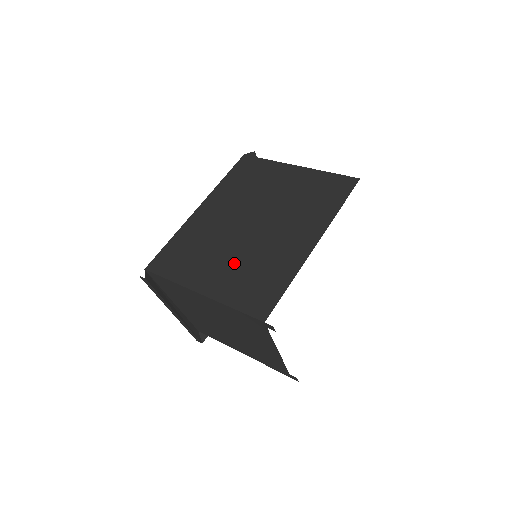
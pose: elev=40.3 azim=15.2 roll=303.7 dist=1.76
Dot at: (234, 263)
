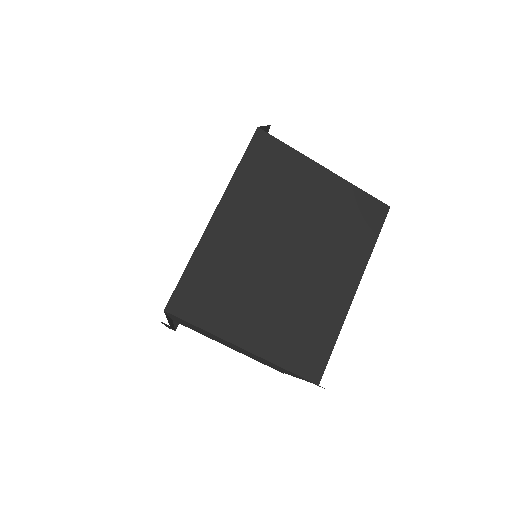
Dot at: (277, 310)
